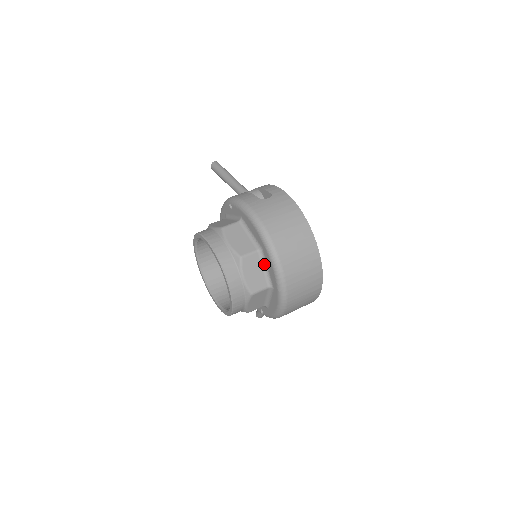
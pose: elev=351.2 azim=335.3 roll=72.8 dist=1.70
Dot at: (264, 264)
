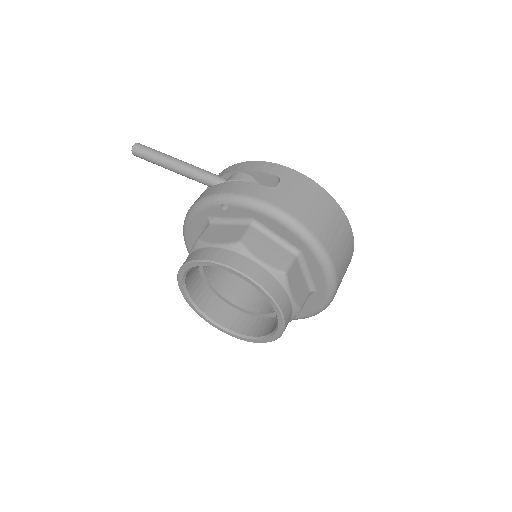
Dot at: (304, 269)
